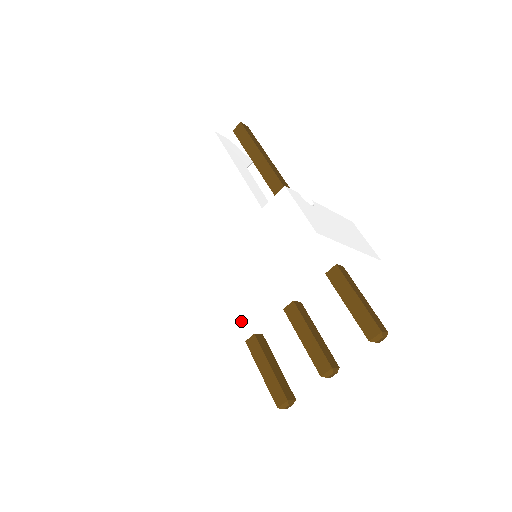
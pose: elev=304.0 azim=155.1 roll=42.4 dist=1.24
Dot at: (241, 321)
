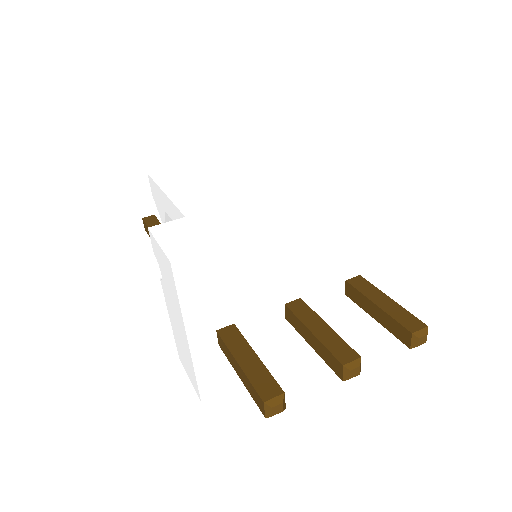
Dot at: (250, 272)
